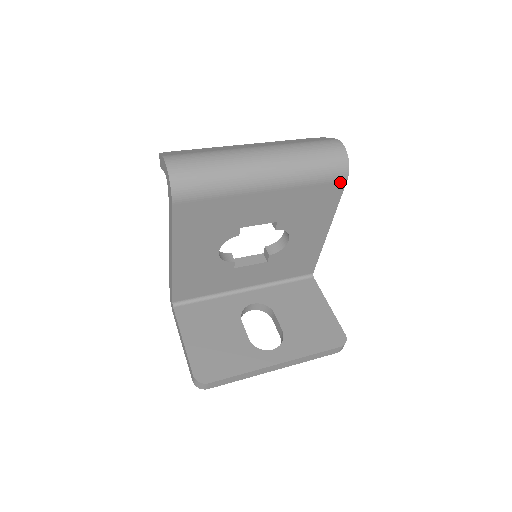
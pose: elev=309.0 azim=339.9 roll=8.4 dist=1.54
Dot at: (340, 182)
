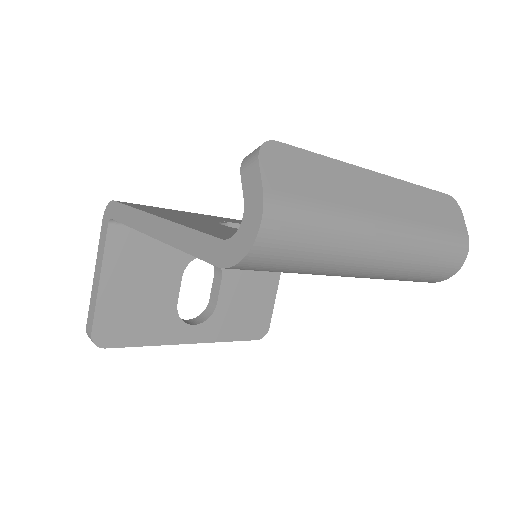
Dot at: occluded
